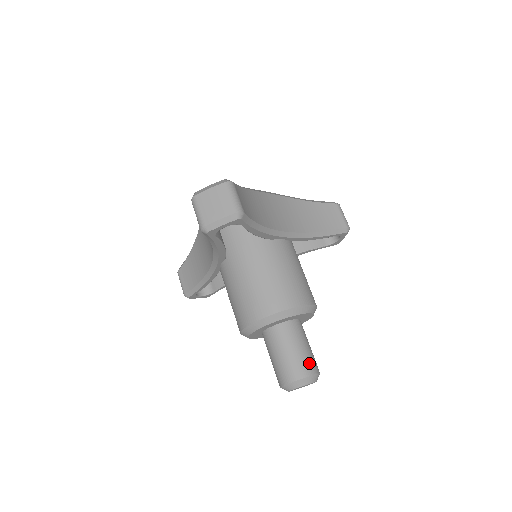
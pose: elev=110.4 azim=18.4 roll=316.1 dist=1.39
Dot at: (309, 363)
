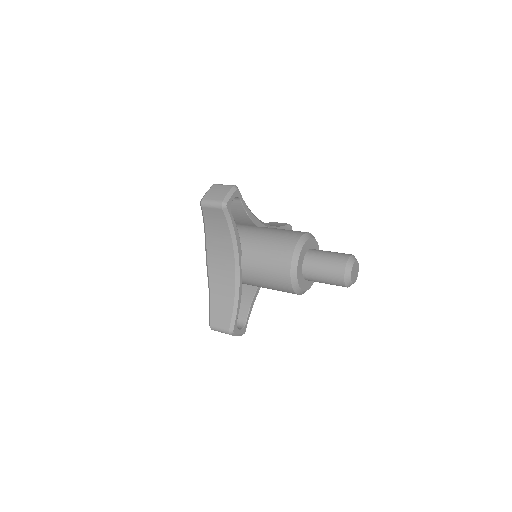
Dot at: (344, 253)
